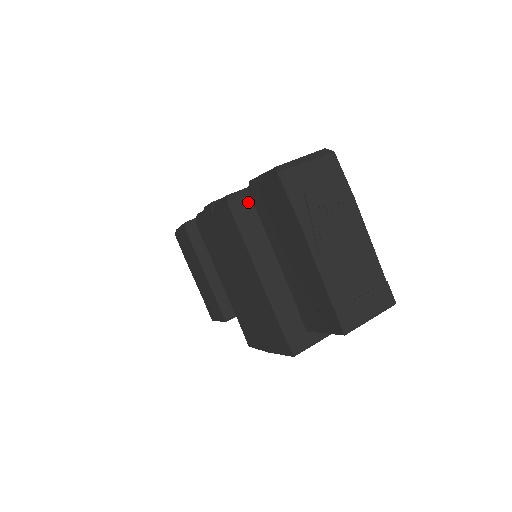
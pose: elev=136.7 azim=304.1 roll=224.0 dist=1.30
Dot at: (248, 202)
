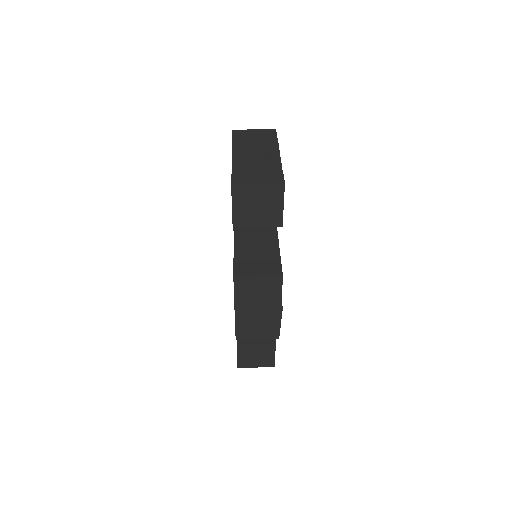
Dot at: occluded
